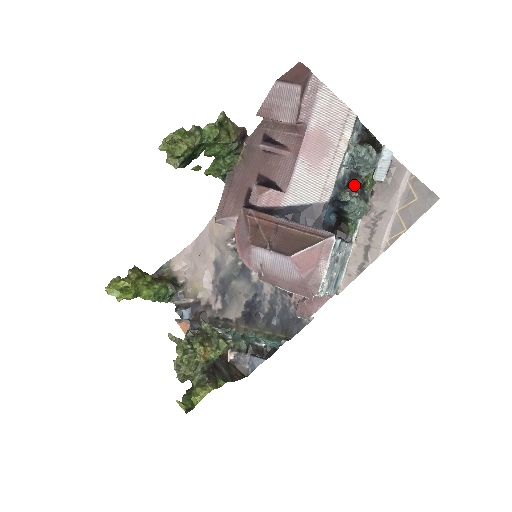
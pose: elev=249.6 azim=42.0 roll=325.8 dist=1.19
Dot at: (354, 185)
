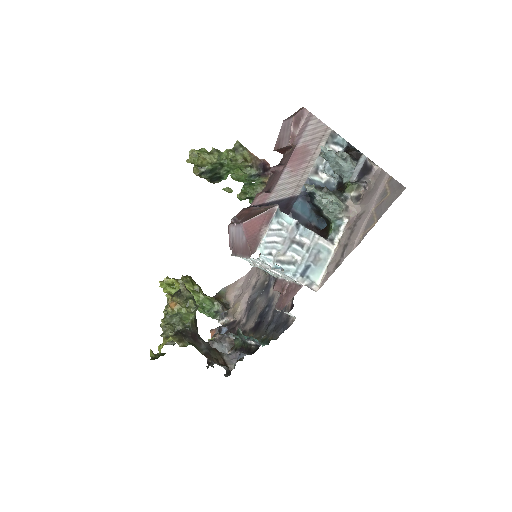
Dot at: occluded
